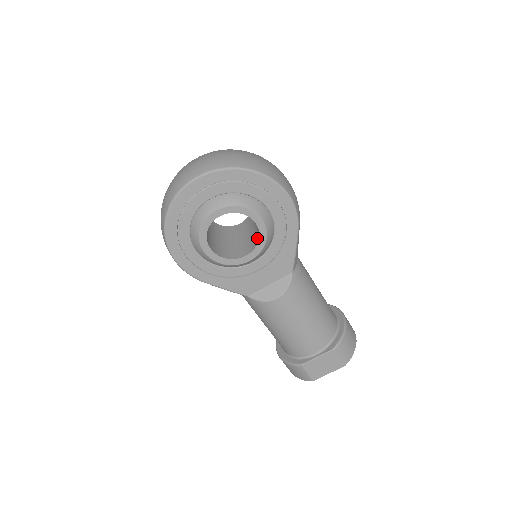
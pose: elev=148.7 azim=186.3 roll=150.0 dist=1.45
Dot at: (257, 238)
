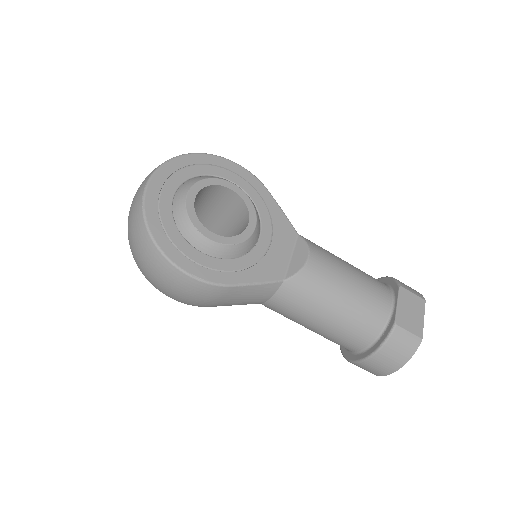
Dot at: (243, 210)
